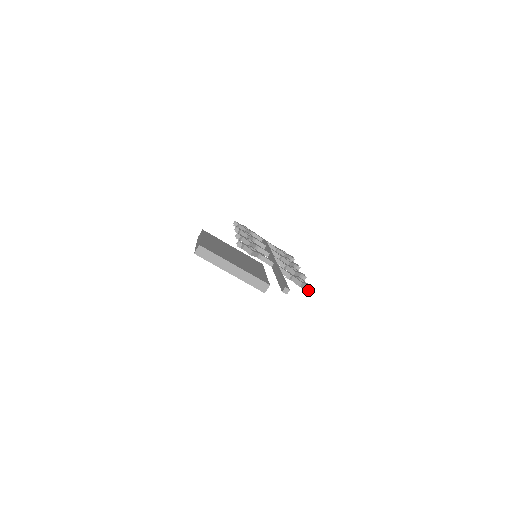
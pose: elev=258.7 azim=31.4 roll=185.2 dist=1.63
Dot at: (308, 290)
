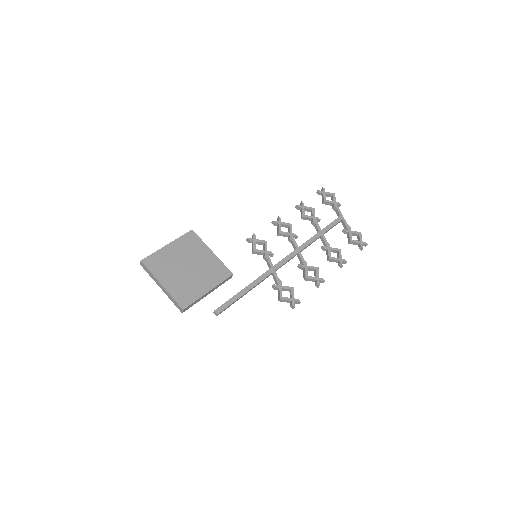
Dot at: (290, 306)
